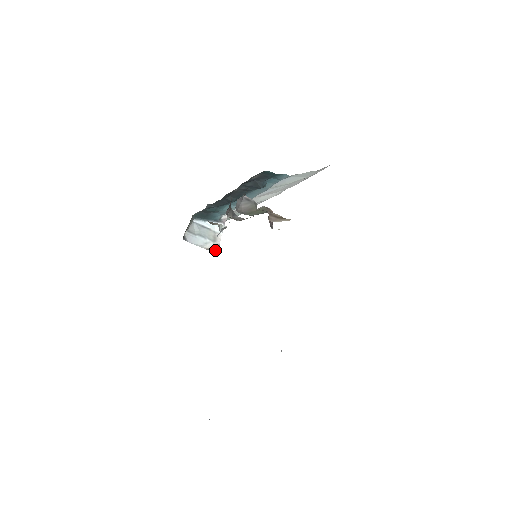
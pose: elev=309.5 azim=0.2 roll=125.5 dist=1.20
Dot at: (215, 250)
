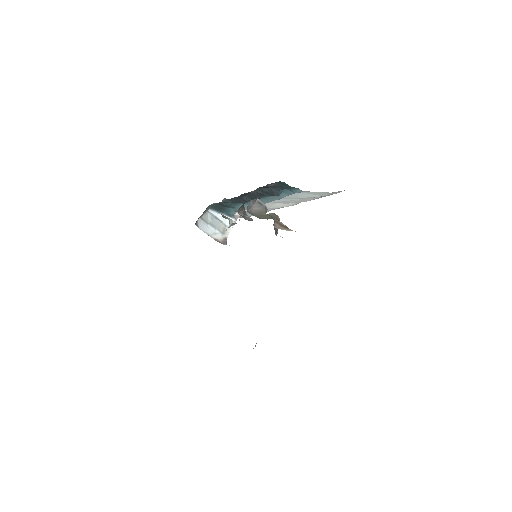
Dot at: (222, 242)
